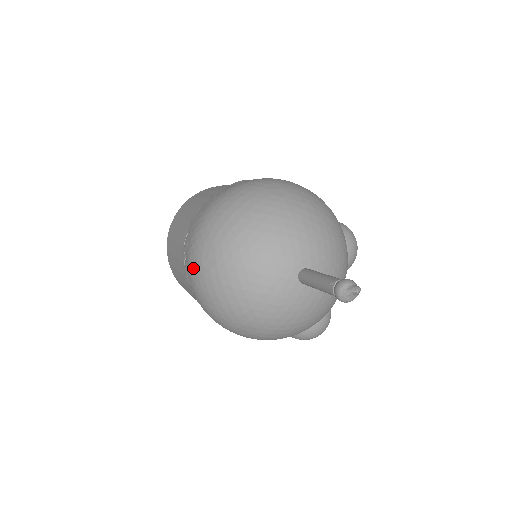
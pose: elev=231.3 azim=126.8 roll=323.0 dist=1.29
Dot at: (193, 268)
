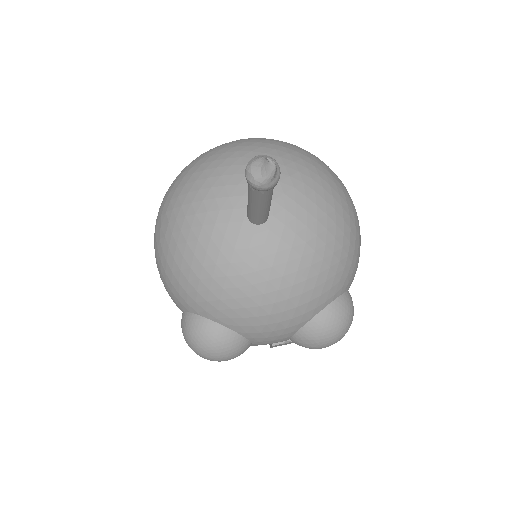
Dot at: occluded
